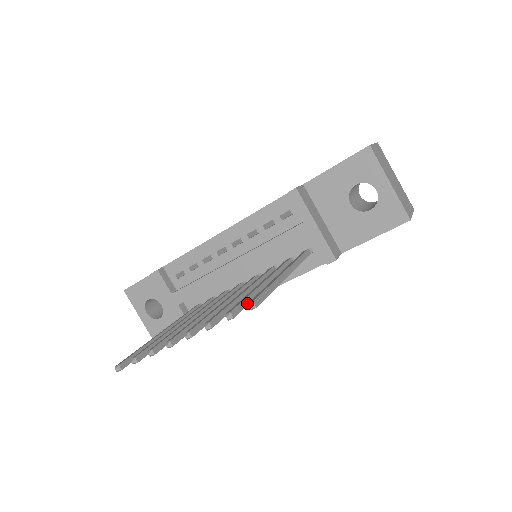
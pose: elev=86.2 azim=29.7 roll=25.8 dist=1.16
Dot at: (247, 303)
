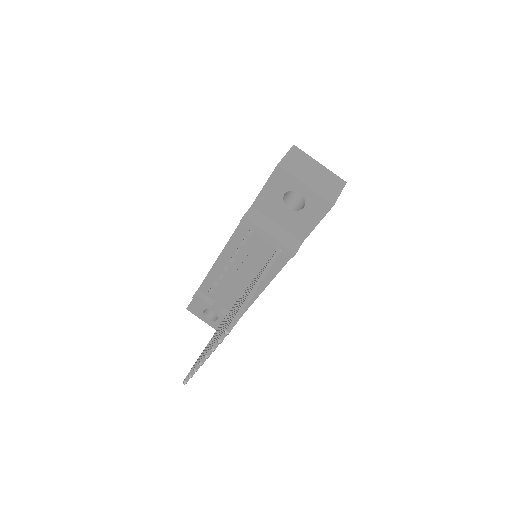
Dot at: occluded
